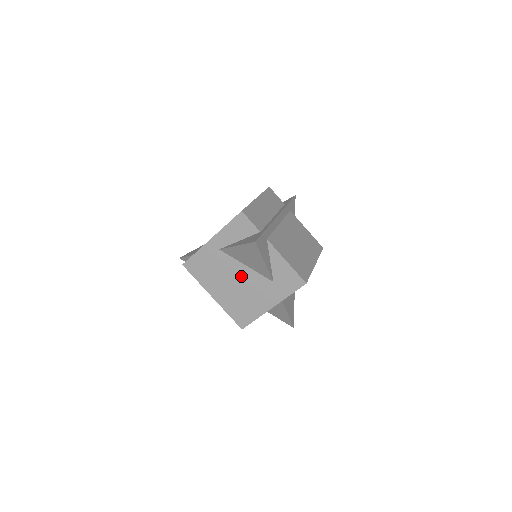
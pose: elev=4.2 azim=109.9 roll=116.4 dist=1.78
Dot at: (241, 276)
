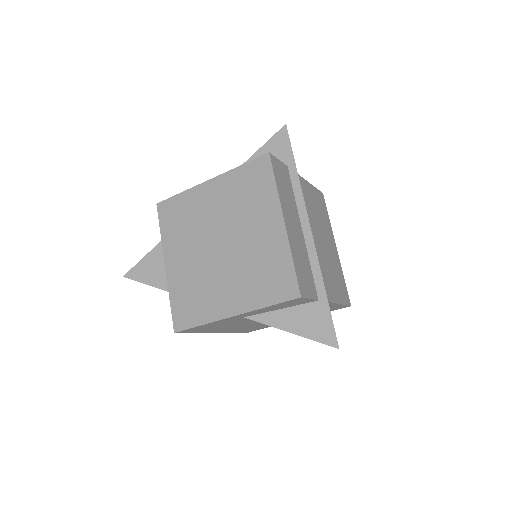
Dot at: occluded
